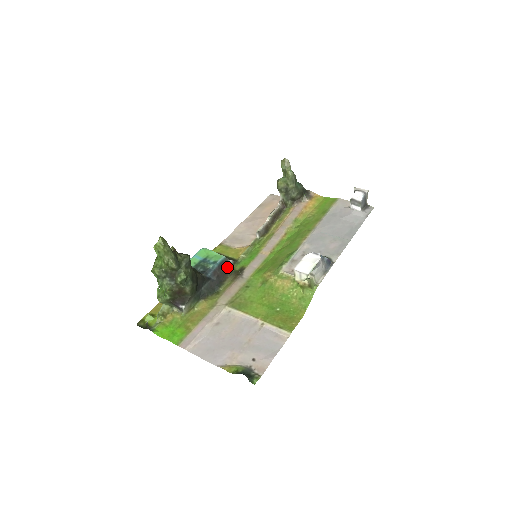
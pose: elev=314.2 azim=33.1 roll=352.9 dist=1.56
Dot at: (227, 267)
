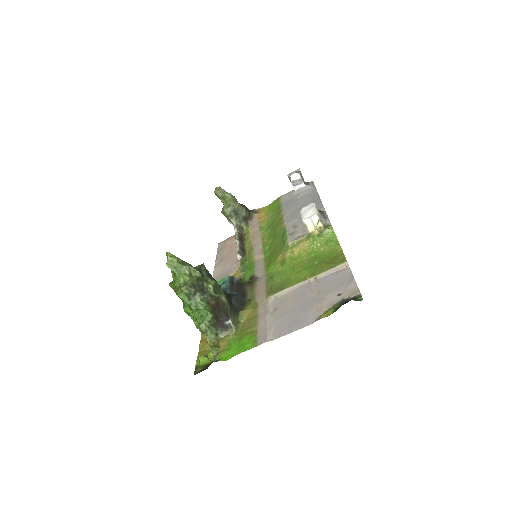
Dot at: (238, 282)
